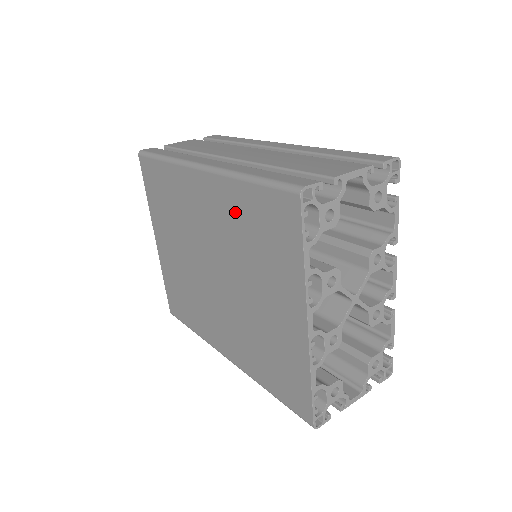
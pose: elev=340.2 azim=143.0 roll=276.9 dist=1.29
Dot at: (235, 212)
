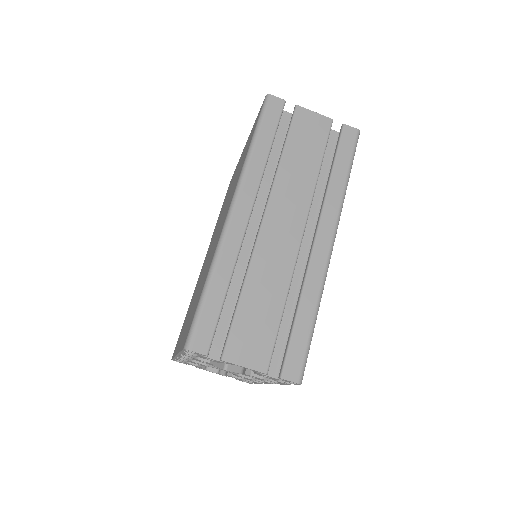
Dot at: (208, 267)
